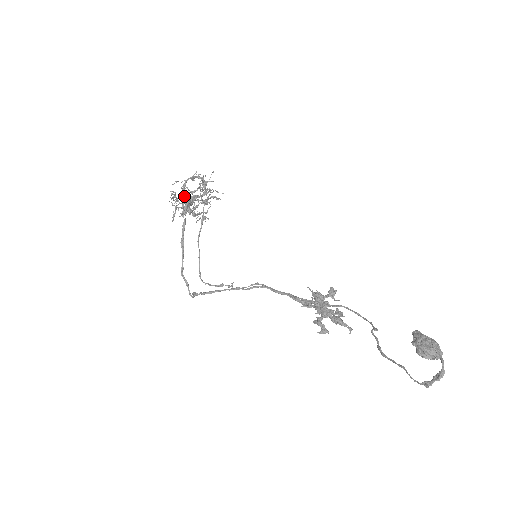
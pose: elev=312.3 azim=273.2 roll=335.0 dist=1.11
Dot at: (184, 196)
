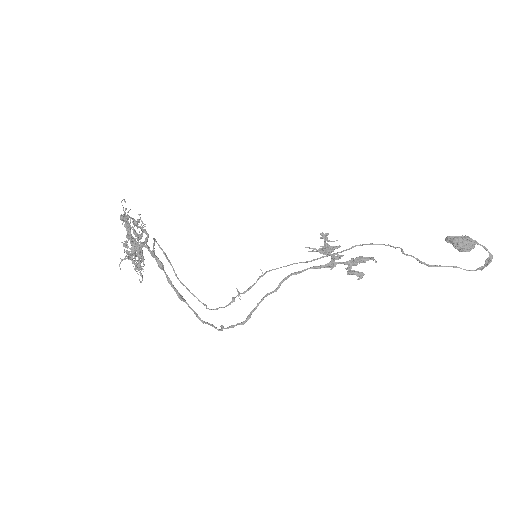
Dot at: (136, 251)
